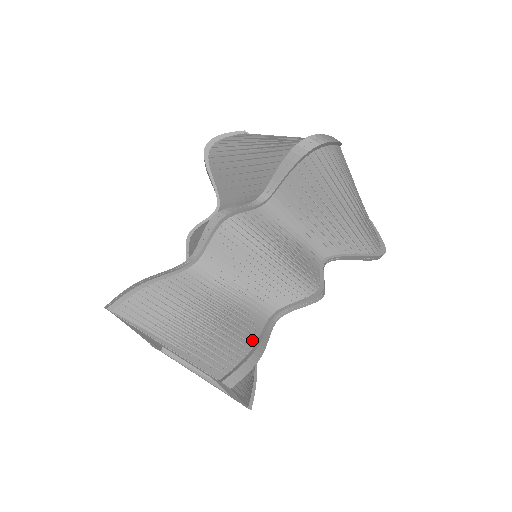
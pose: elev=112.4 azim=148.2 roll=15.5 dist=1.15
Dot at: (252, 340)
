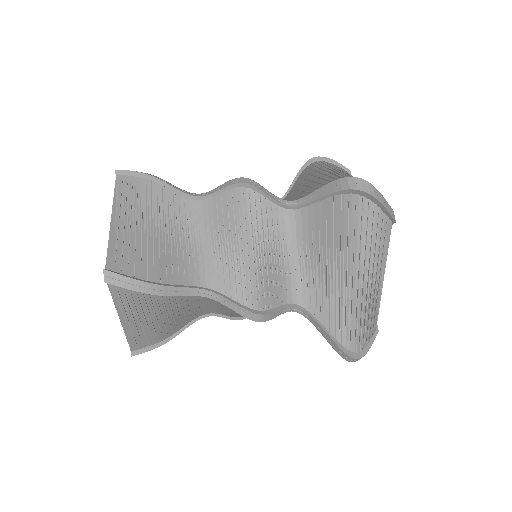
Dot at: (164, 279)
